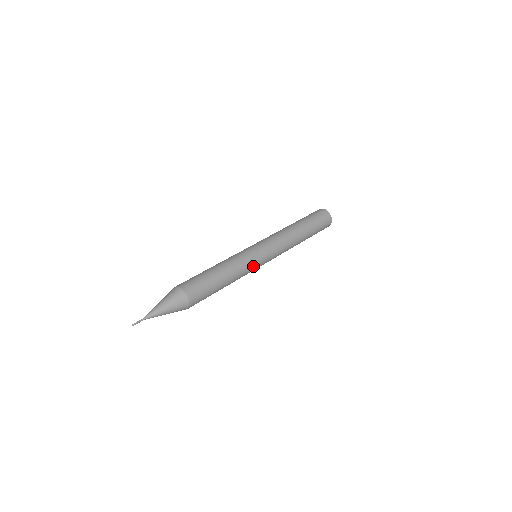
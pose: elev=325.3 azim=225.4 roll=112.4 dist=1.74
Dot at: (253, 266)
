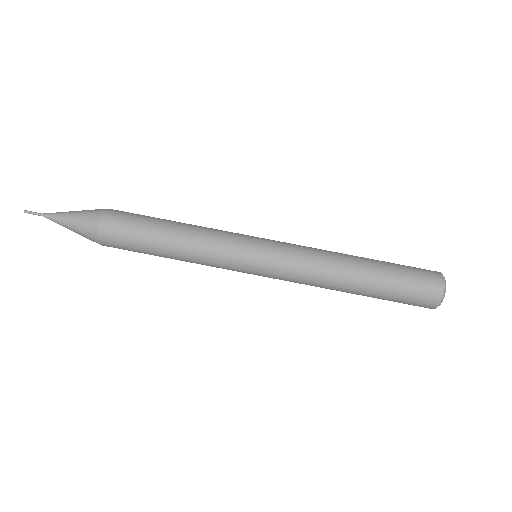
Dot at: (229, 259)
